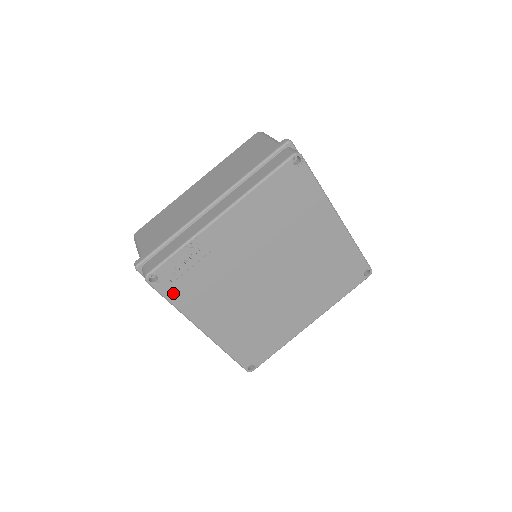
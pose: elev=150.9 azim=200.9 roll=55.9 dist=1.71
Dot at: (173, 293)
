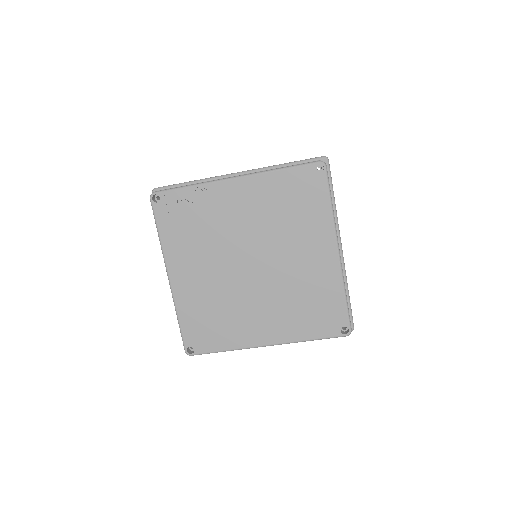
Dot at: (164, 222)
